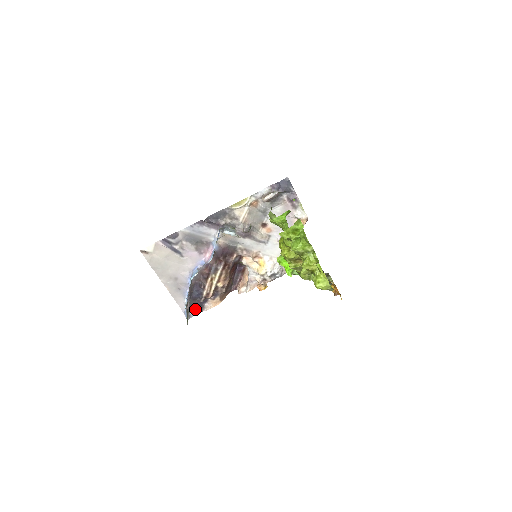
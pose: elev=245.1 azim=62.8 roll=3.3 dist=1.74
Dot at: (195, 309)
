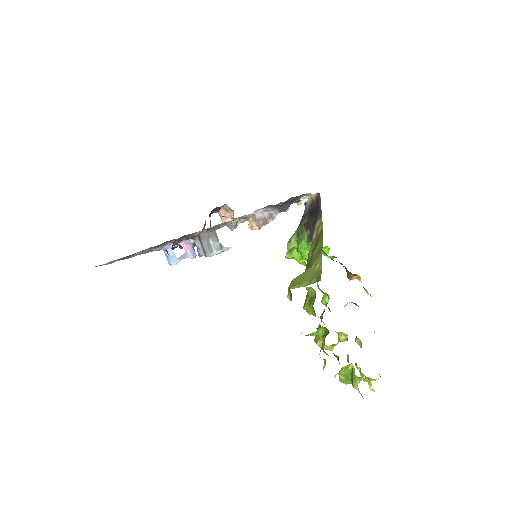
Dot at: occluded
